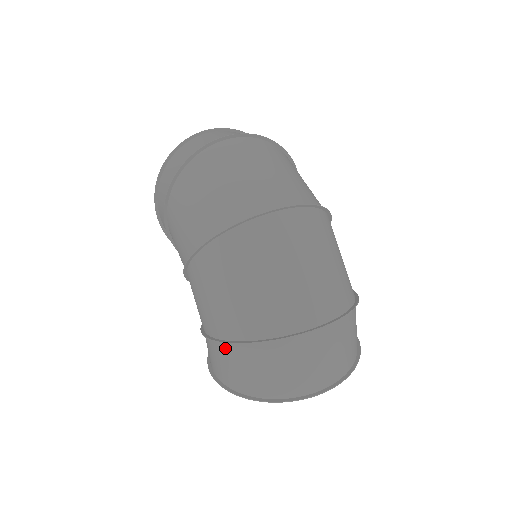
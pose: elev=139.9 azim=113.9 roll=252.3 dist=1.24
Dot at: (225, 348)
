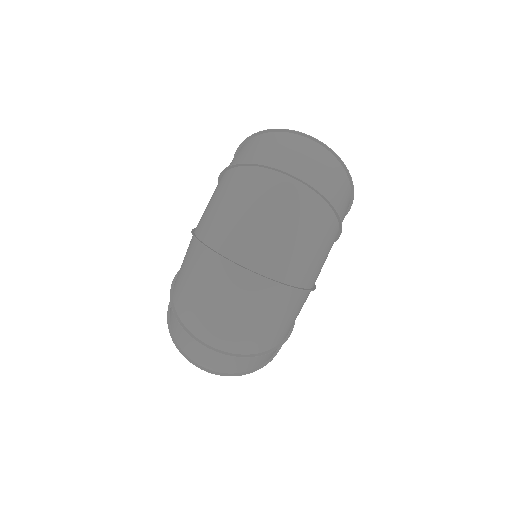
Dot at: occluded
